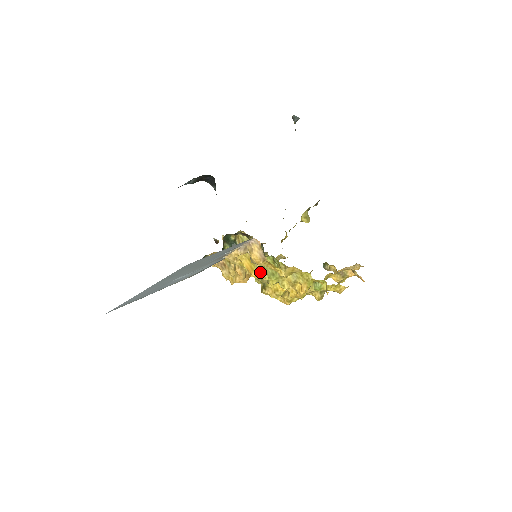
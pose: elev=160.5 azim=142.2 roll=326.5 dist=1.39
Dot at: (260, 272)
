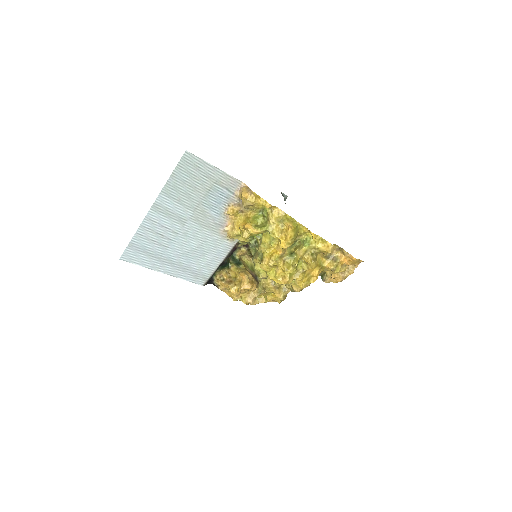
Dot at: (253, 224)
